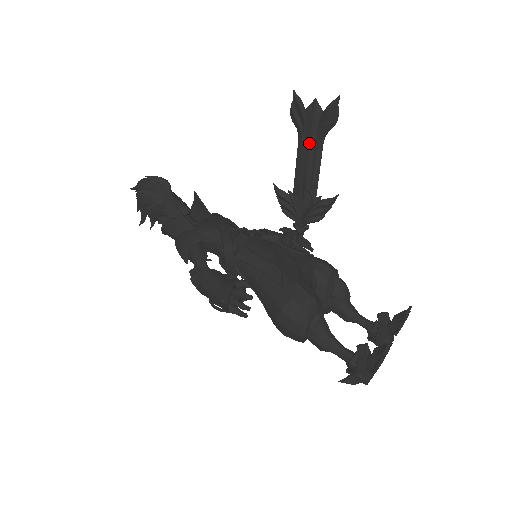
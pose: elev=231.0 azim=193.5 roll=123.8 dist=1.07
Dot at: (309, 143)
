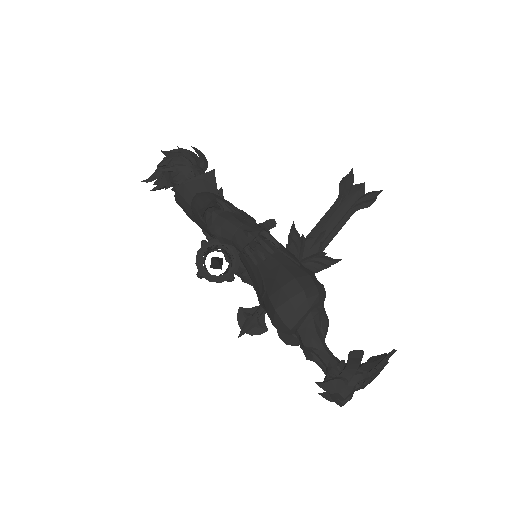
Dot at: (344, 207)
